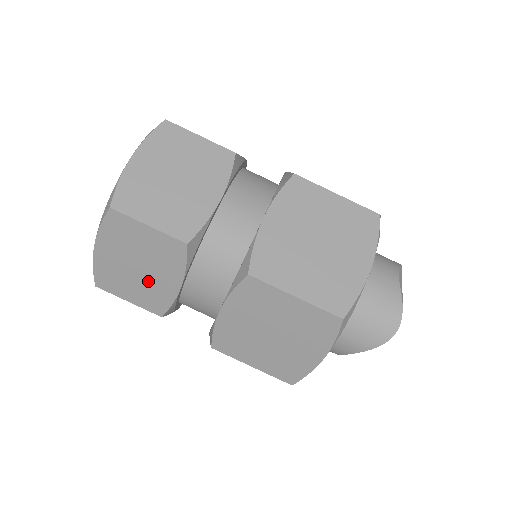
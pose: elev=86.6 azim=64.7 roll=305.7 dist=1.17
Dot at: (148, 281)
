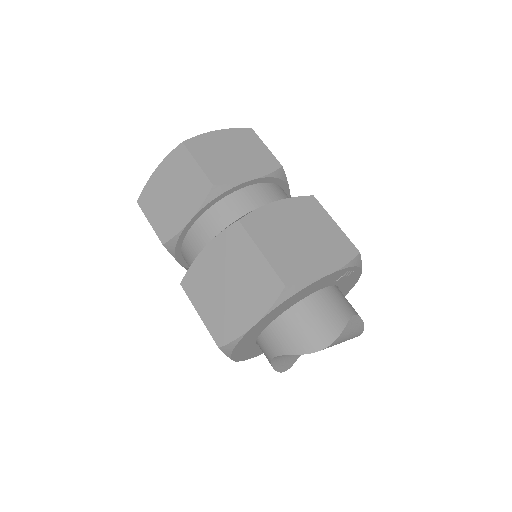
Dot at: (172, 209)
